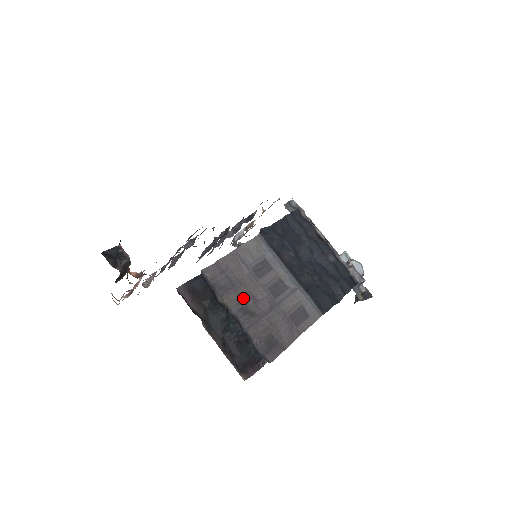
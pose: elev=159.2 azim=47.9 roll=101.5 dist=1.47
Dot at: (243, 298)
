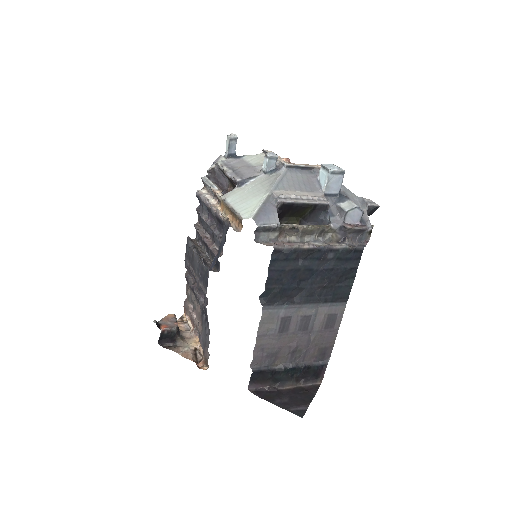
Dot at: (288, 352)
